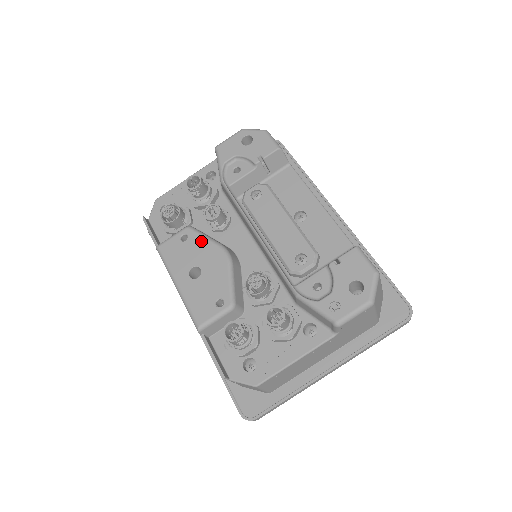
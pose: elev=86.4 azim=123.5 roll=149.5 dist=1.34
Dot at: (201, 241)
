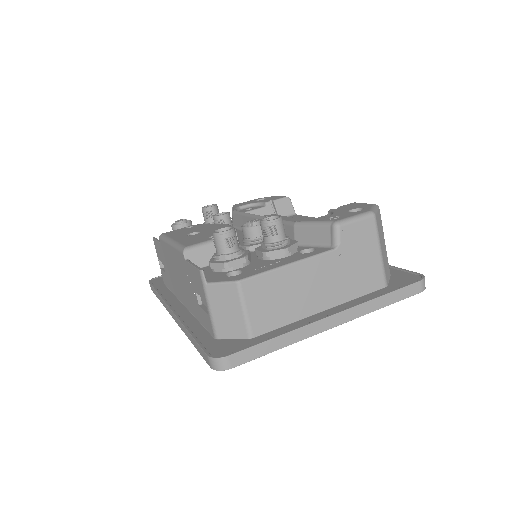
Dot at: (206, 225)
